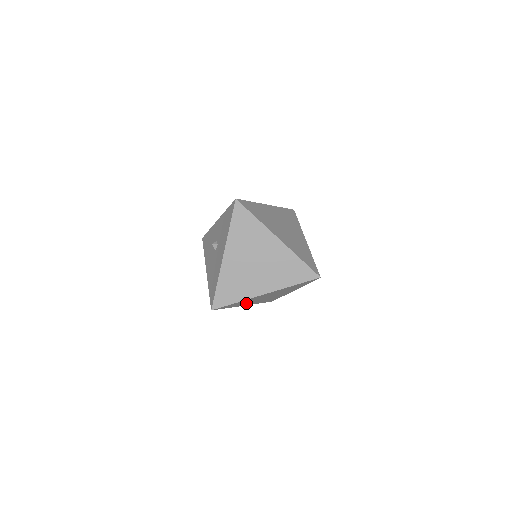
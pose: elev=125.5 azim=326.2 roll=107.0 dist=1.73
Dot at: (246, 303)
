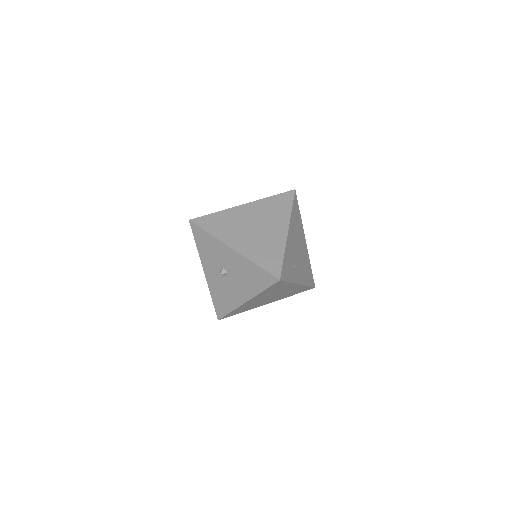
Dot at: (295, 272)
